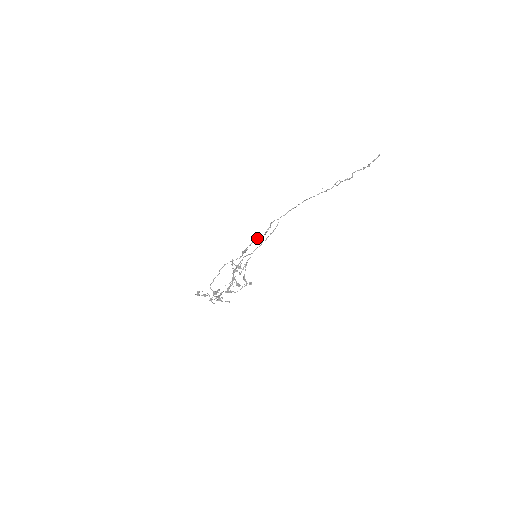
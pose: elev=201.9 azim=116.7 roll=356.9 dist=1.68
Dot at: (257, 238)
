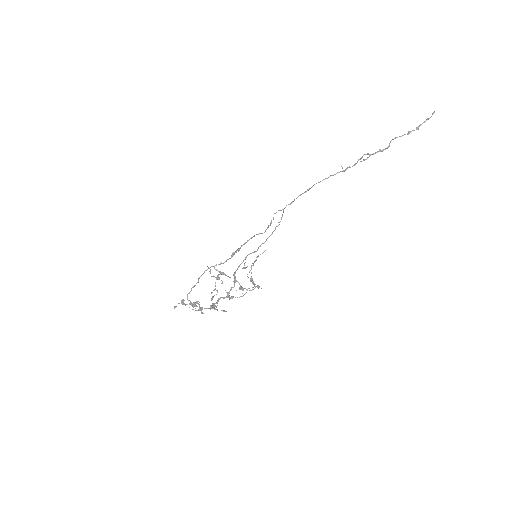
Dot at: occluded
